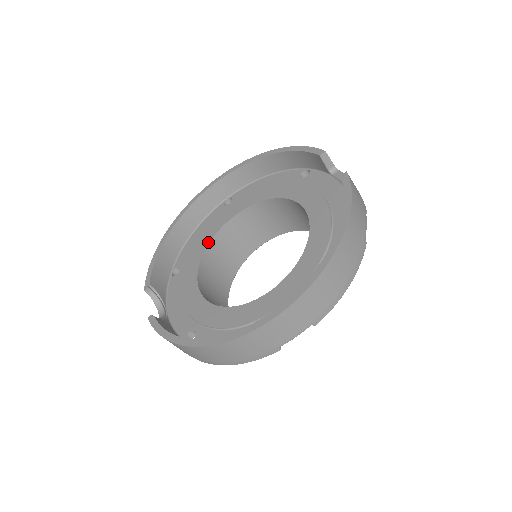
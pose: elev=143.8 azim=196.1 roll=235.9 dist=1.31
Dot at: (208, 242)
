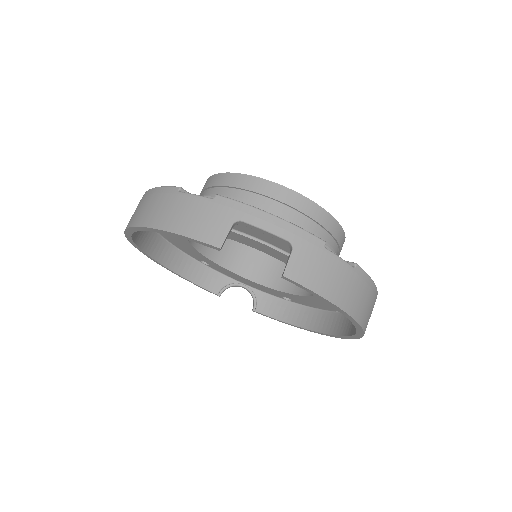
Dot at: (199, 254)
